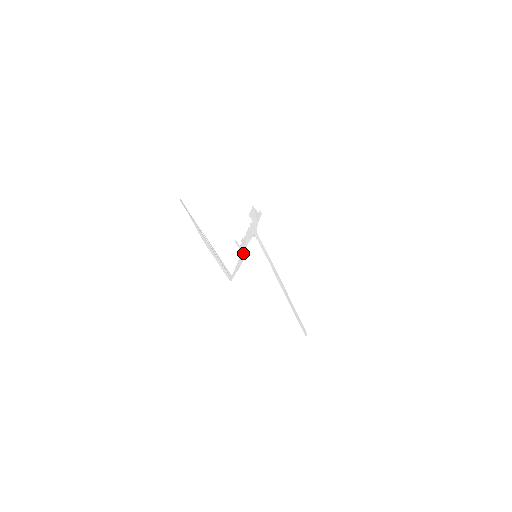
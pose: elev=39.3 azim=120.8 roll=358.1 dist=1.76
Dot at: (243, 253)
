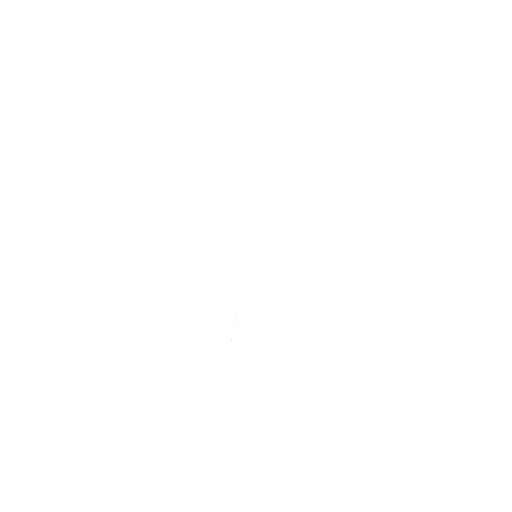
Dot at: occluded
